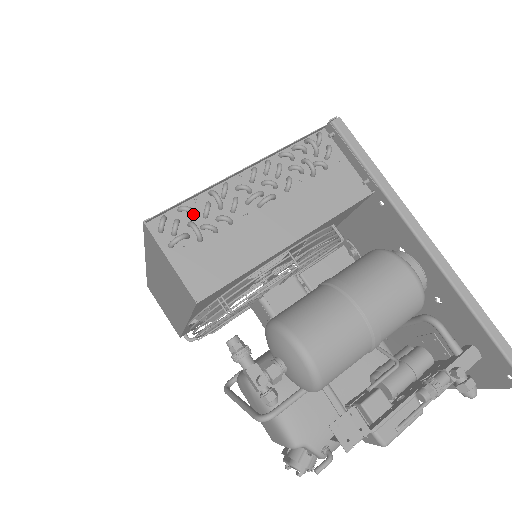
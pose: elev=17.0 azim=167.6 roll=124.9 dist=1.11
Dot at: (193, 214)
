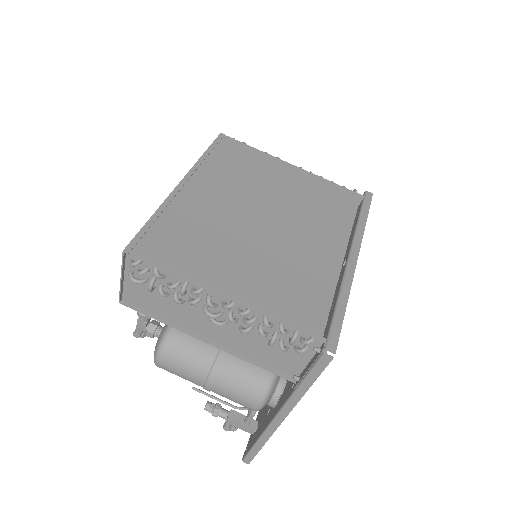
Dot at: (162, 277)
